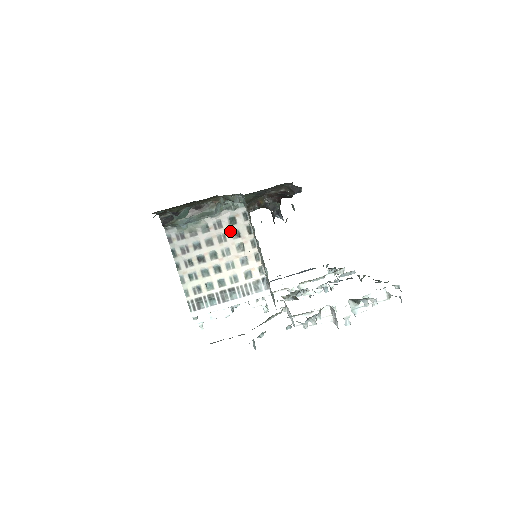
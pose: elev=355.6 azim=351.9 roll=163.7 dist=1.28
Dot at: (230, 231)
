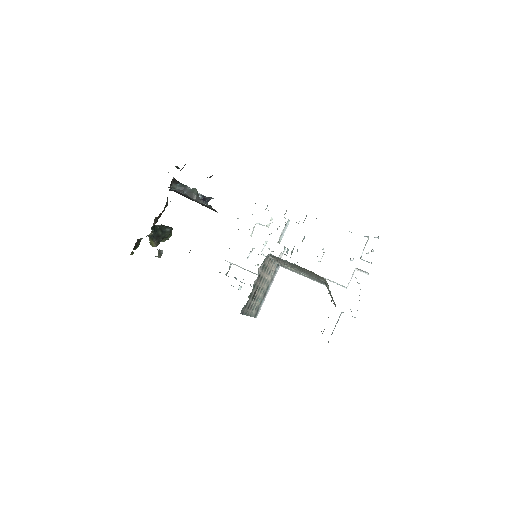
Dot at: (263, 272)
